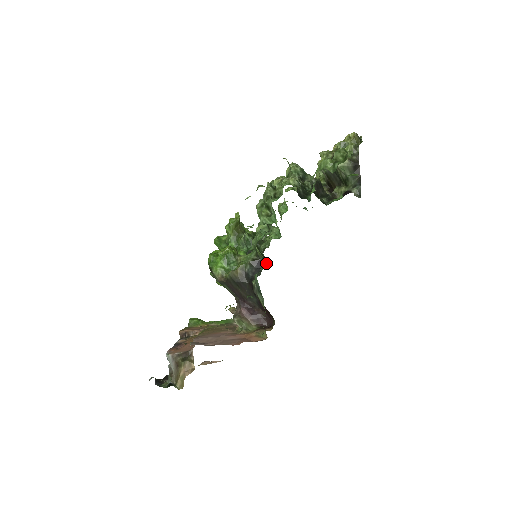
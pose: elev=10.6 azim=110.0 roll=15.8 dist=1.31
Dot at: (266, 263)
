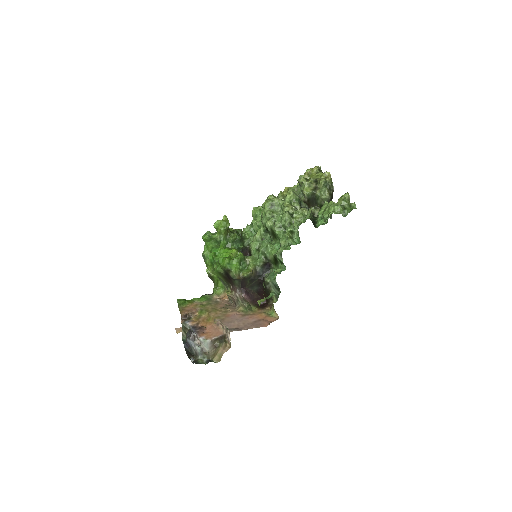
Dot at: (272, 264)
